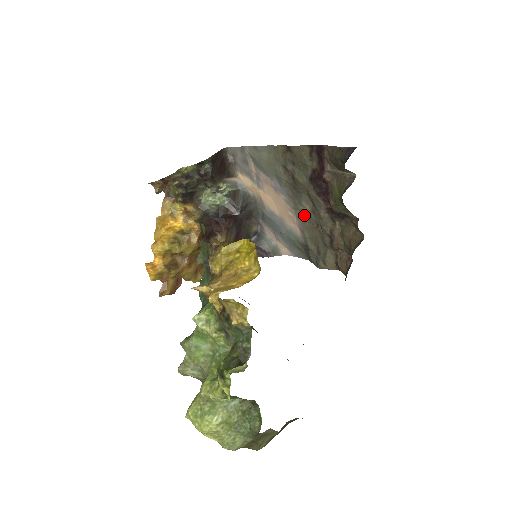
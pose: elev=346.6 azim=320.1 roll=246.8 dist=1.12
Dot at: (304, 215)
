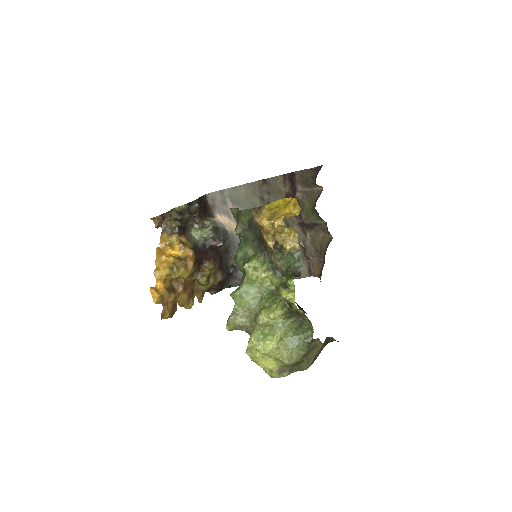
Dot at: occluded
